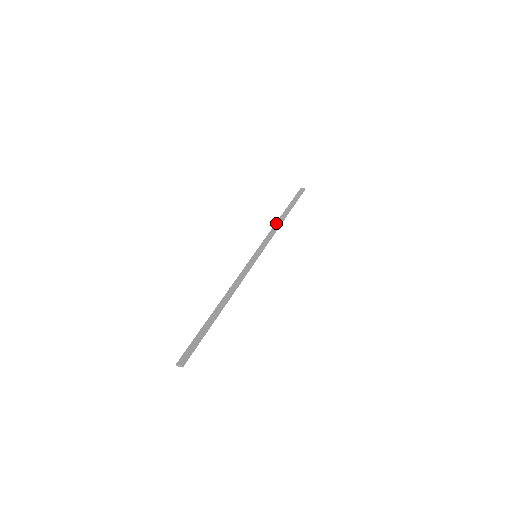
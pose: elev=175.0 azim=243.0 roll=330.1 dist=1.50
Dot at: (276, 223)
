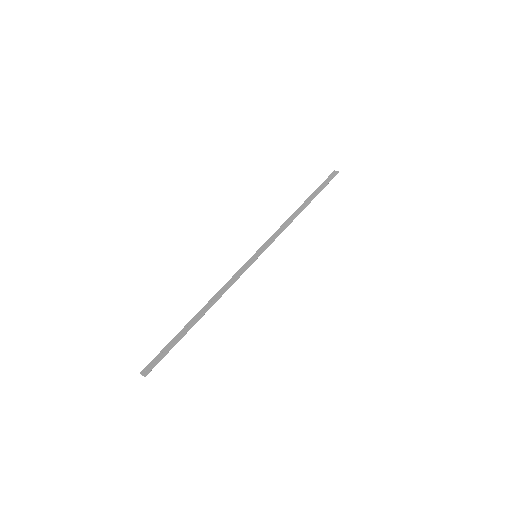
Dot at: (291, 216)
